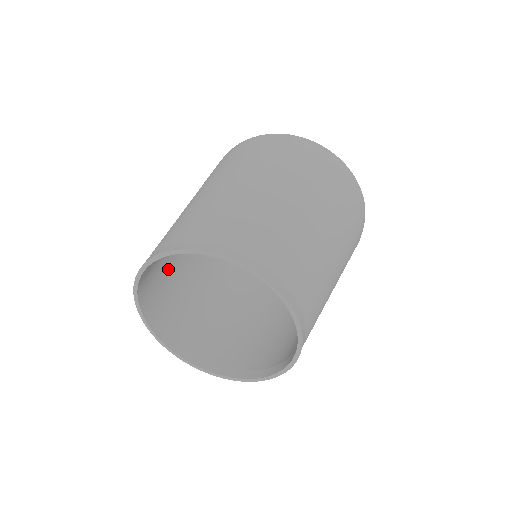
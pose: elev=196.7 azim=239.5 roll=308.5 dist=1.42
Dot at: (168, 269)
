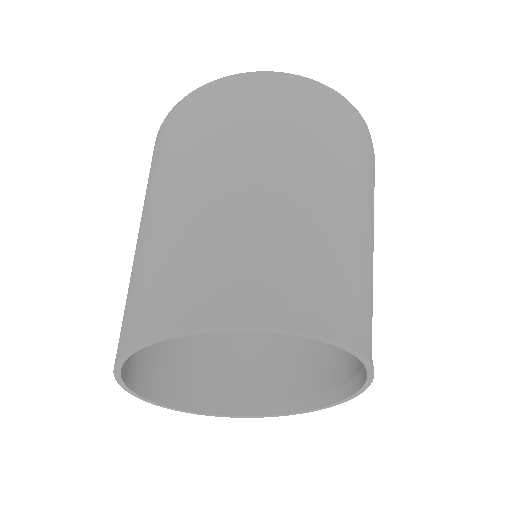
Dot at: occluded
